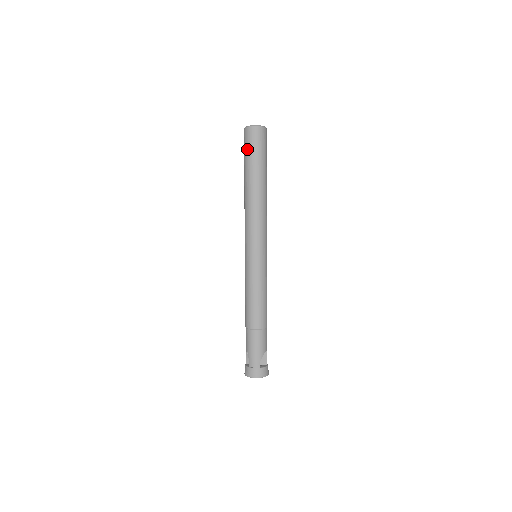
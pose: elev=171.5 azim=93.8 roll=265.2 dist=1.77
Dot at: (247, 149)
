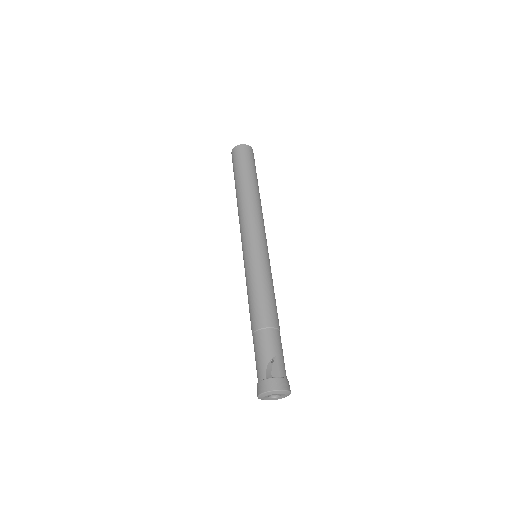
Dot at: (233, 168)
